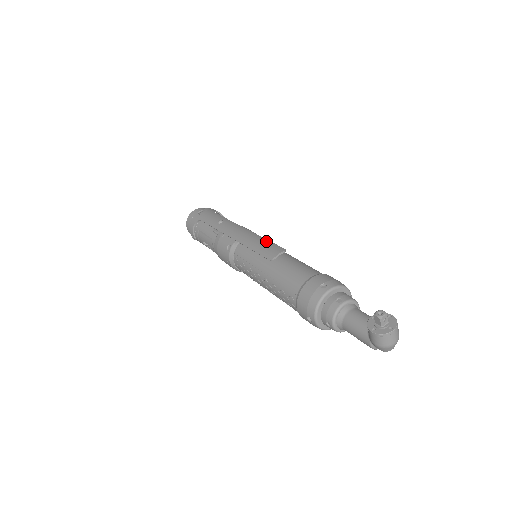
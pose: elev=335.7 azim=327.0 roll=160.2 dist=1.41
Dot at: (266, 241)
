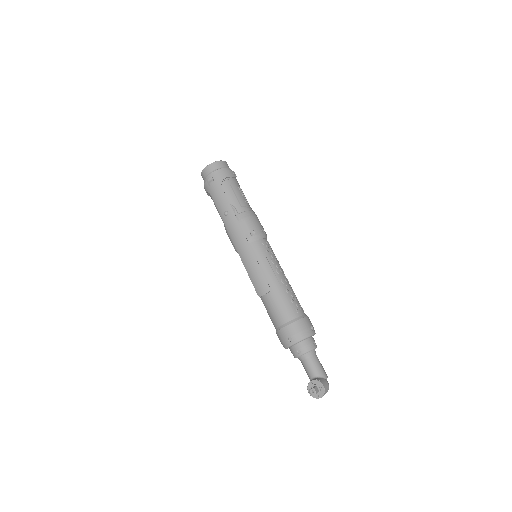
Dot at: (258, 269)
